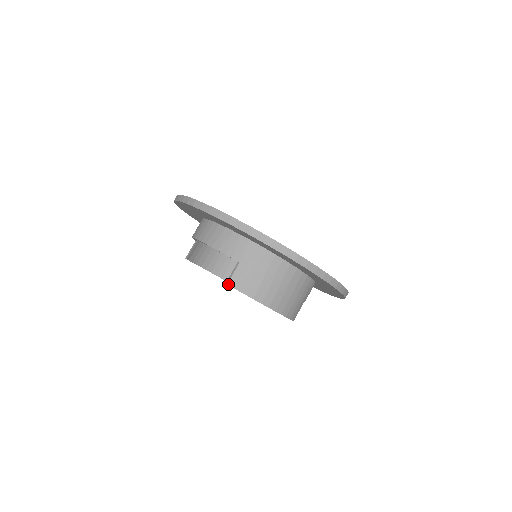
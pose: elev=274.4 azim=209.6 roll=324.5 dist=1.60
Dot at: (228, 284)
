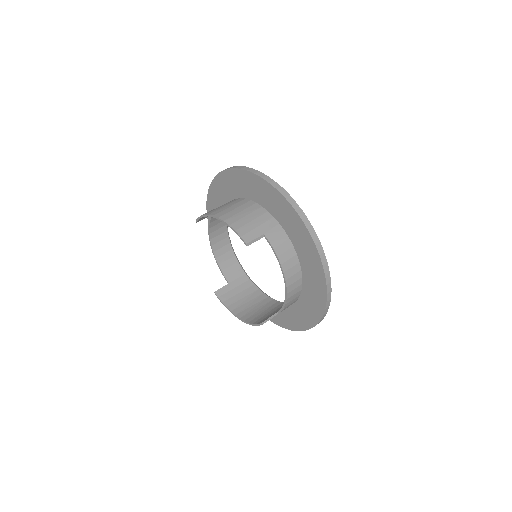
Dot at: (196, 220)
